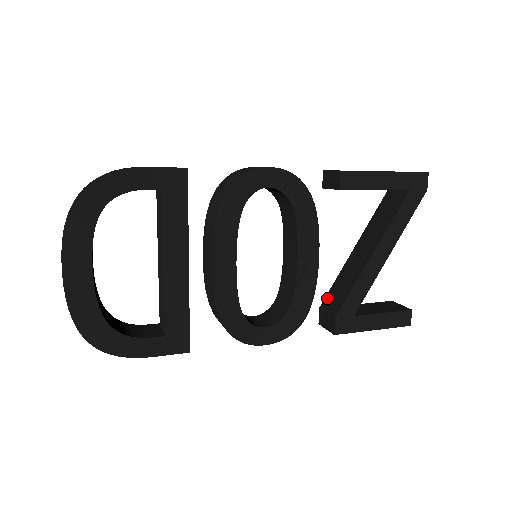
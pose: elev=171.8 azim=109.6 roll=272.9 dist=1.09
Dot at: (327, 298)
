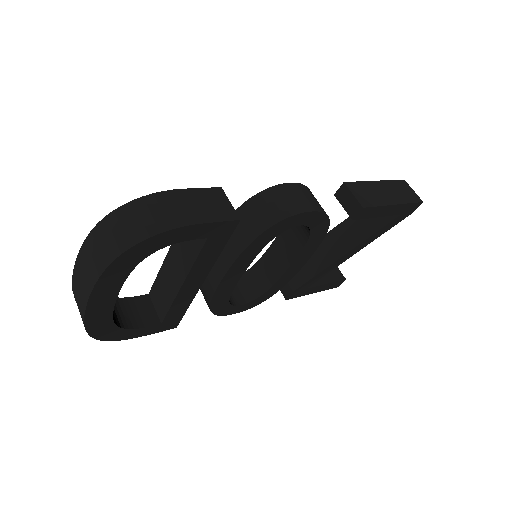
Dot at: occluded
